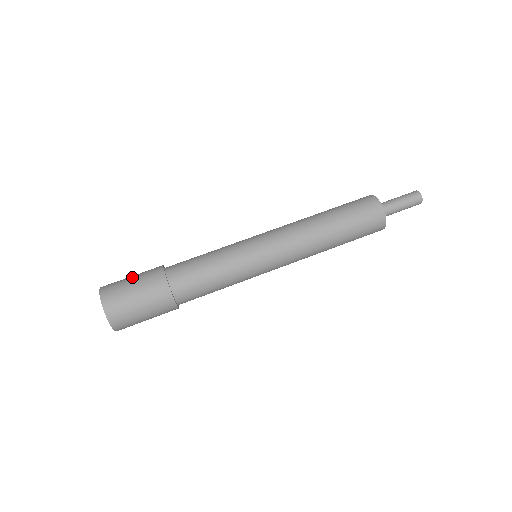
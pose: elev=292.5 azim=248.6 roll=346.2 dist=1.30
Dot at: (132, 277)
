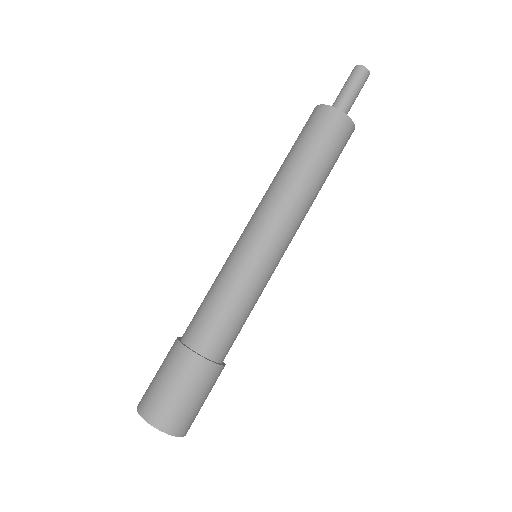
Dot at: (165, 382)
